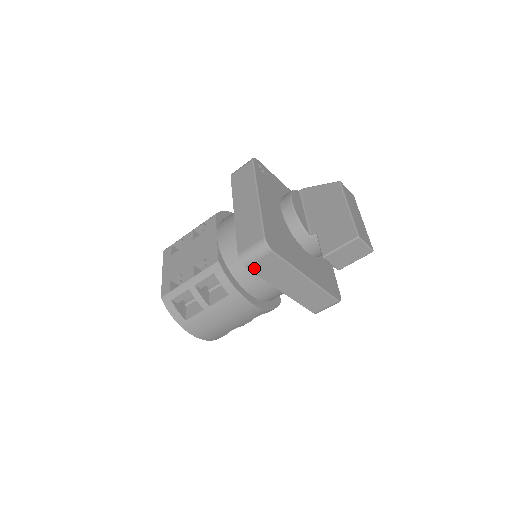
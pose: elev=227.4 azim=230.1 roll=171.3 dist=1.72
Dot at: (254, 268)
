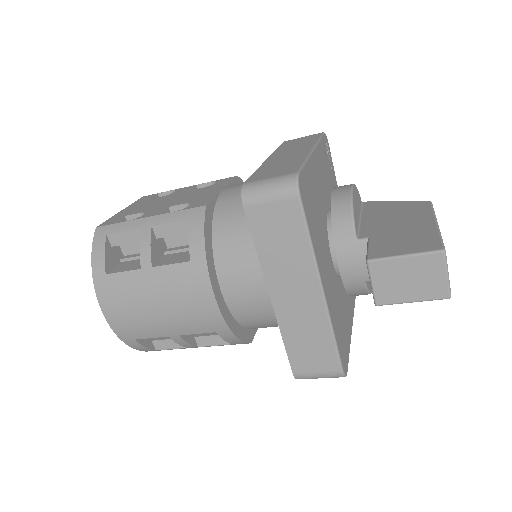
Dot at: (254, 216)
